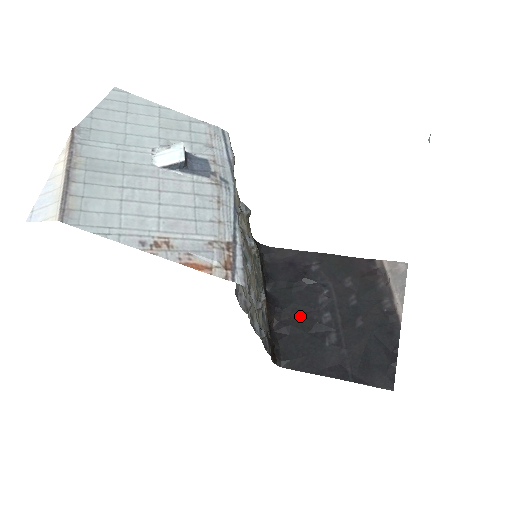
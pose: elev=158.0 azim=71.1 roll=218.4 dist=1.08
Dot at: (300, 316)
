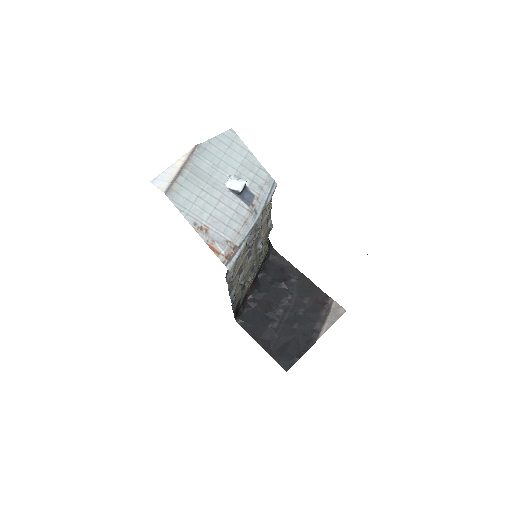
Dot at: (266, 302)
